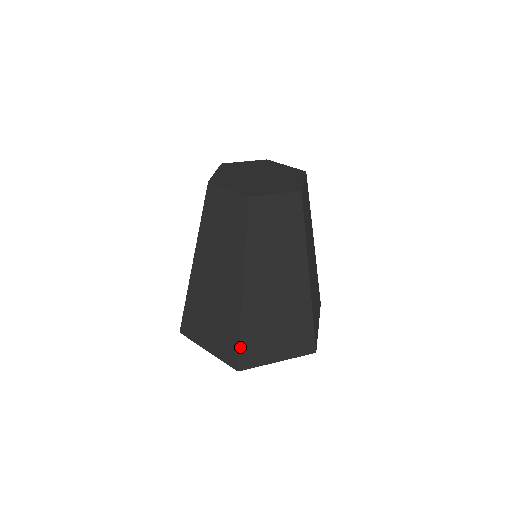
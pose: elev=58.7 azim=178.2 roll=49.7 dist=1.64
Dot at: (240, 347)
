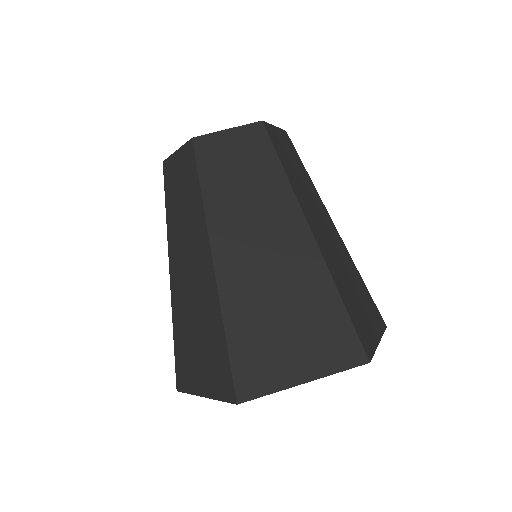
Dot at: (352, 321)
